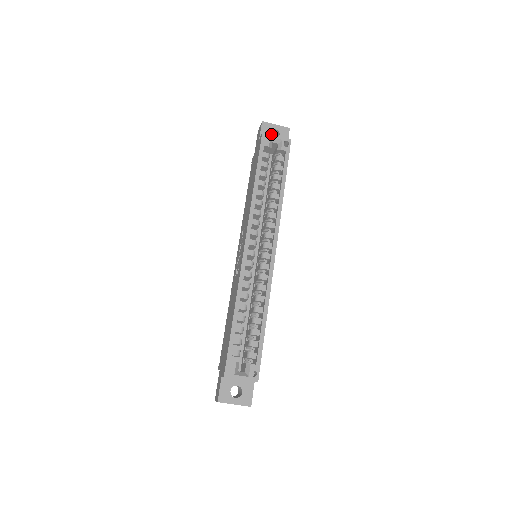
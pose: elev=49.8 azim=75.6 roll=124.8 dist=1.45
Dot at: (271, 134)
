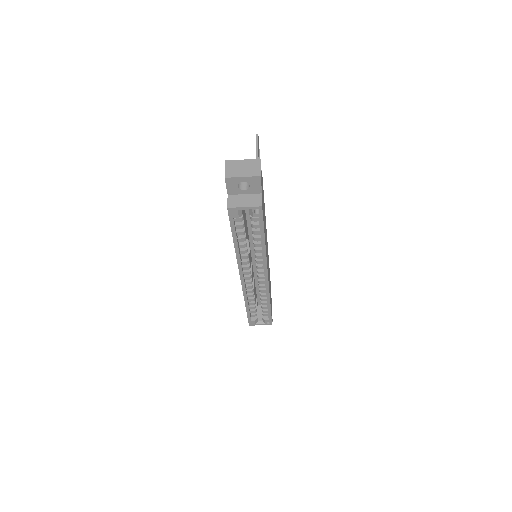
Dot at: (237, 207)
